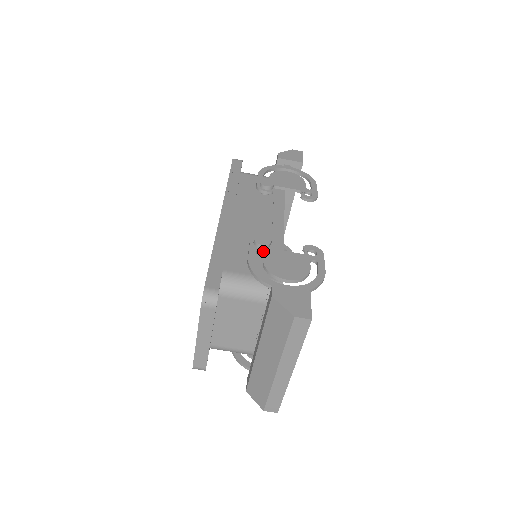
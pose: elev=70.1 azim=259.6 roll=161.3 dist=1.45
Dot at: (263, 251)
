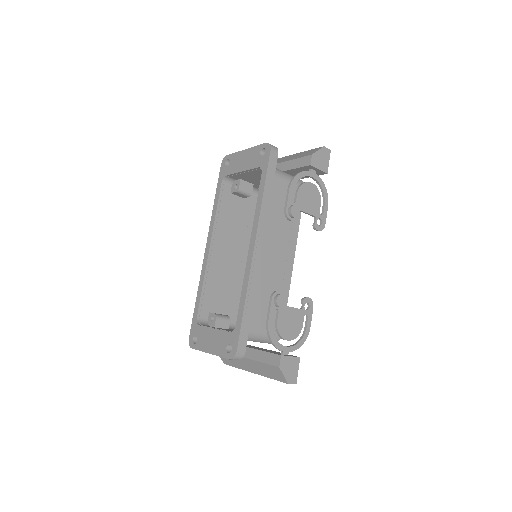
Dot at: (279, 310)
